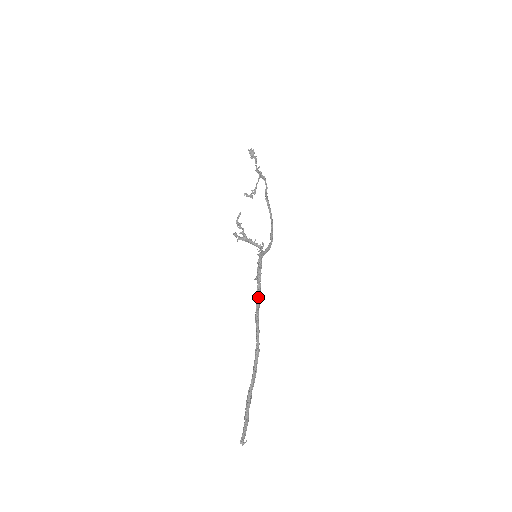
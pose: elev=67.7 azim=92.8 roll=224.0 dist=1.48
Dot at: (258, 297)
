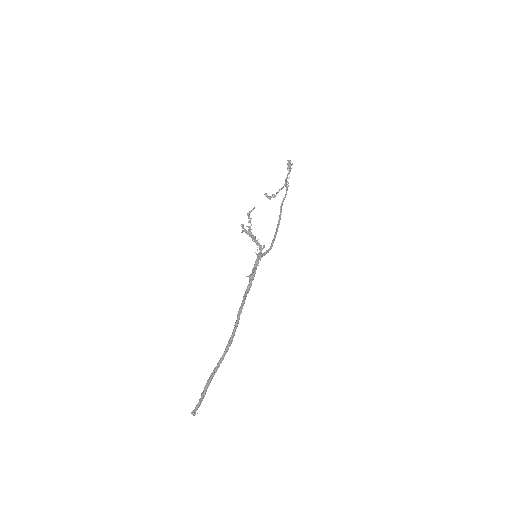
Dot at: (246, 294)
